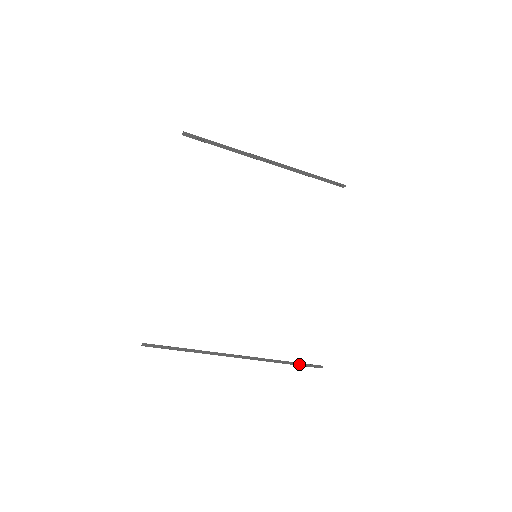
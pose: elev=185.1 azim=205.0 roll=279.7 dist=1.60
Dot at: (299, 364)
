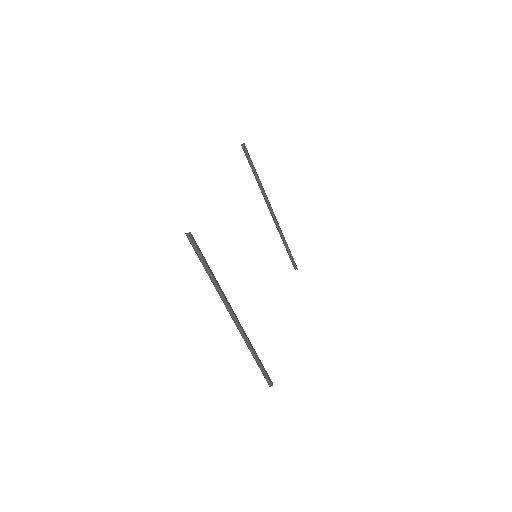
Dot at: (262, 365)
